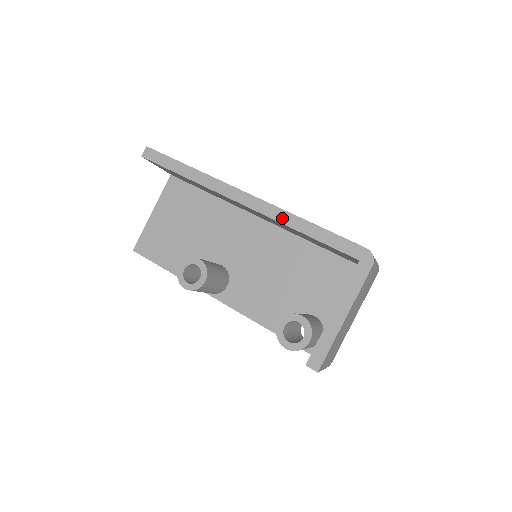
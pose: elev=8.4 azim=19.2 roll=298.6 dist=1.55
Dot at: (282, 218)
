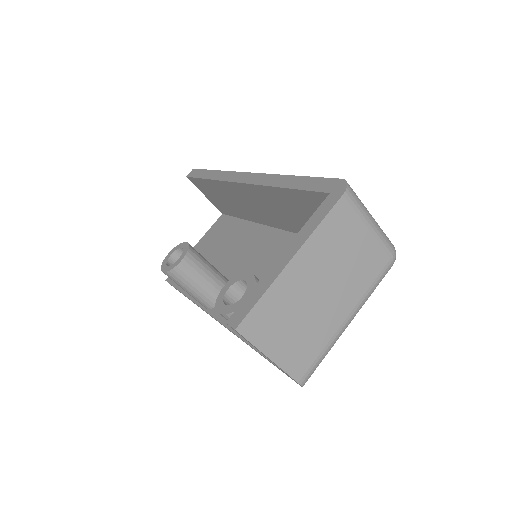
Dot at: (268, 181)
